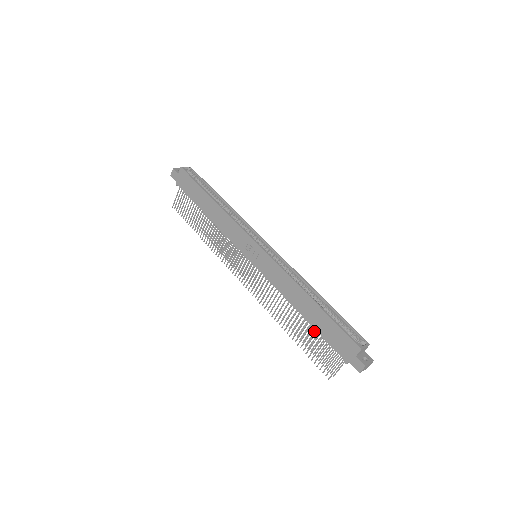
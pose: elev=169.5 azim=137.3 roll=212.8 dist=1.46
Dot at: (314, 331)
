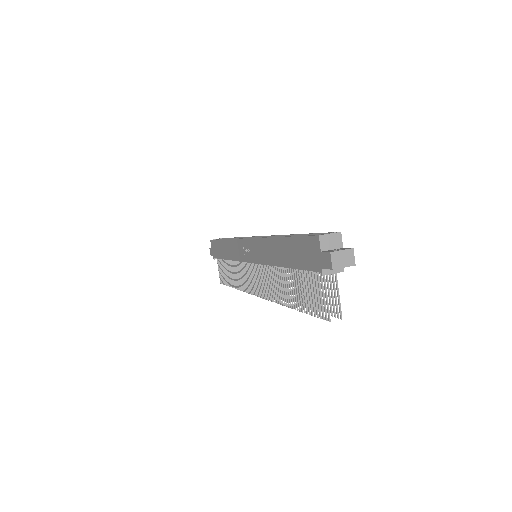
Dot at: occluded
